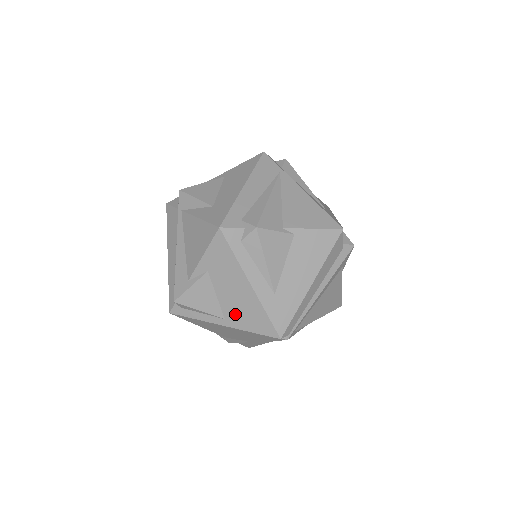
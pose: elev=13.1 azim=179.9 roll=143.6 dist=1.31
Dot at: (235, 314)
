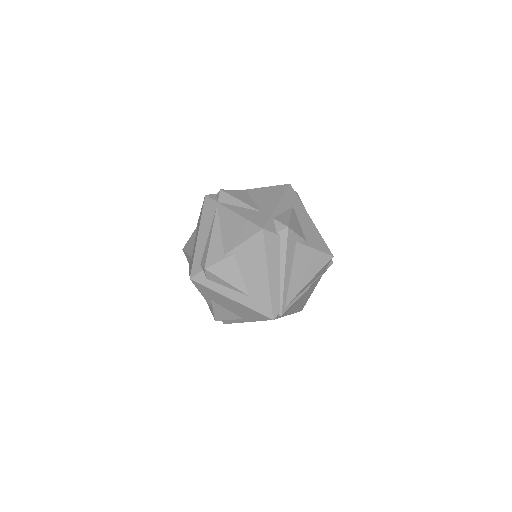
Dot at: (243, 315)
